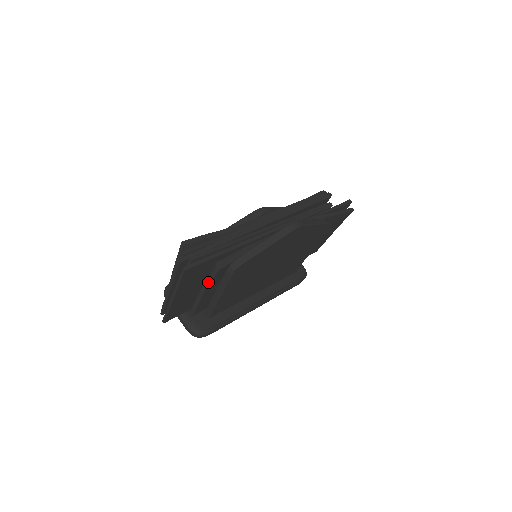
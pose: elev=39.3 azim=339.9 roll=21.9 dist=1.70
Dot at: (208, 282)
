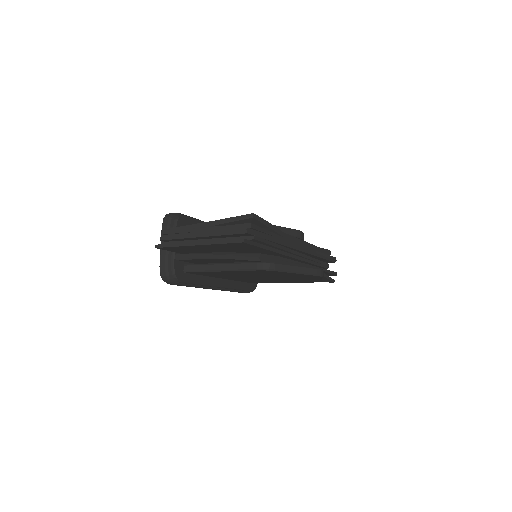
Dot at: (233, 257)
